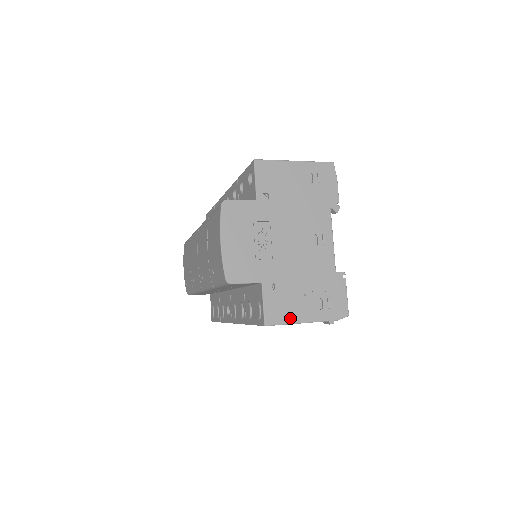
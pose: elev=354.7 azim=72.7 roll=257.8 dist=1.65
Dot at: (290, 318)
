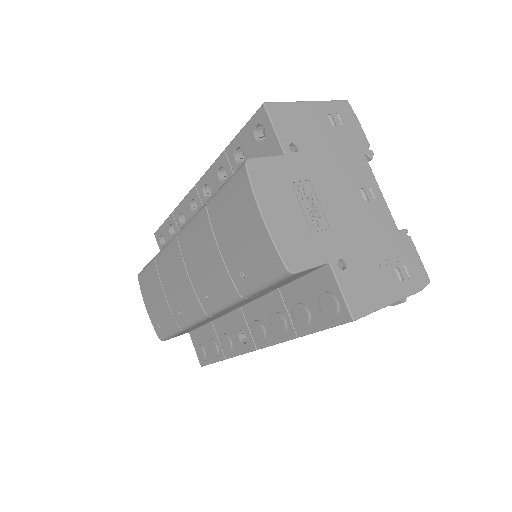
Dot at: (376, 302)
